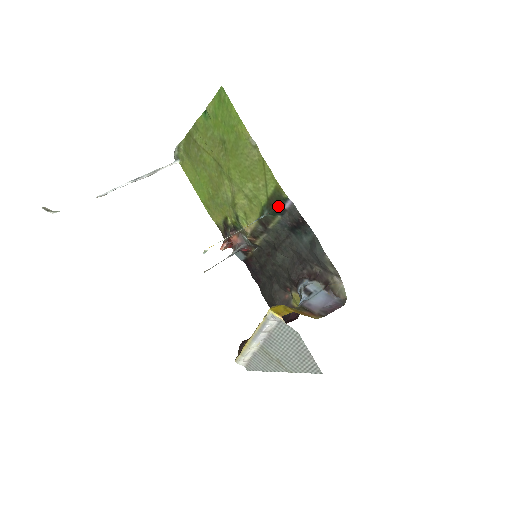
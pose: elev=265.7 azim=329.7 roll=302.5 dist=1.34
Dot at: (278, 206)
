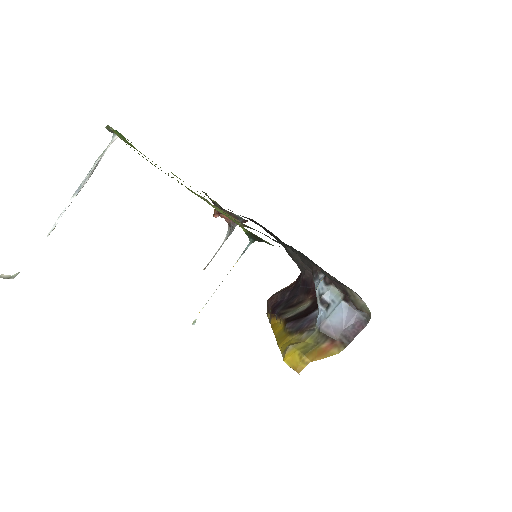
Dot at: occluded
